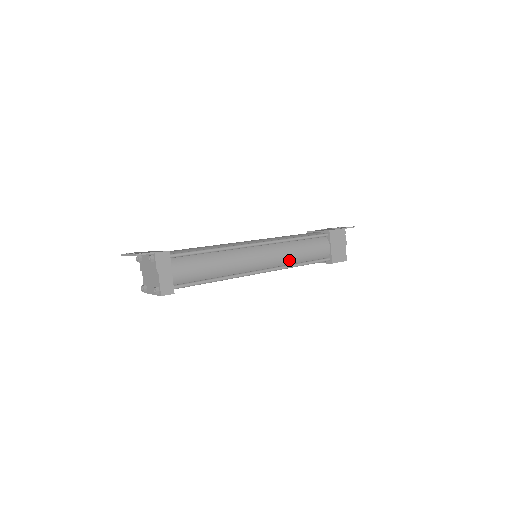
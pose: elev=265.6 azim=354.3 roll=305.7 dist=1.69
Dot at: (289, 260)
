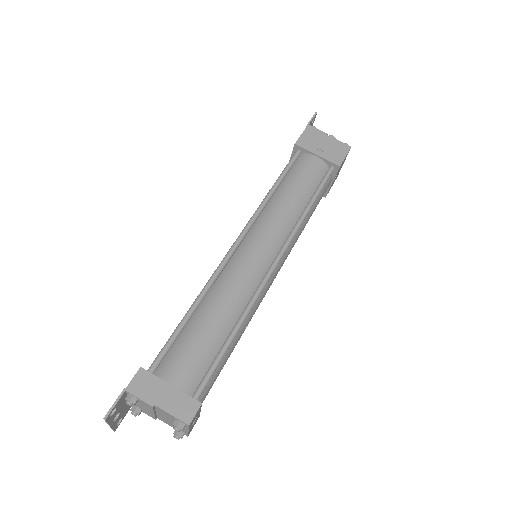
Dot at: (291, 217)
